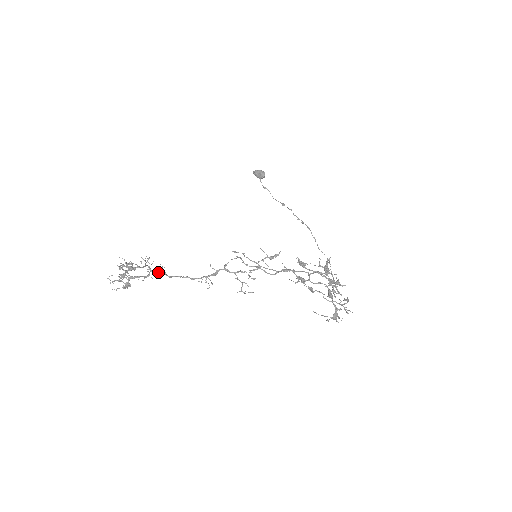
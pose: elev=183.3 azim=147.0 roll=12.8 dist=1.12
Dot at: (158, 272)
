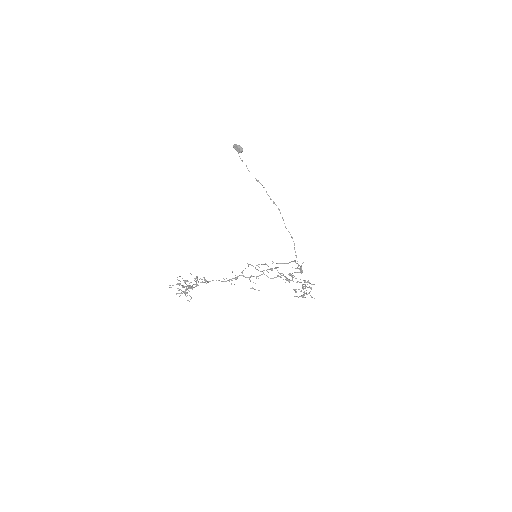
Dot at: (203, 282)
